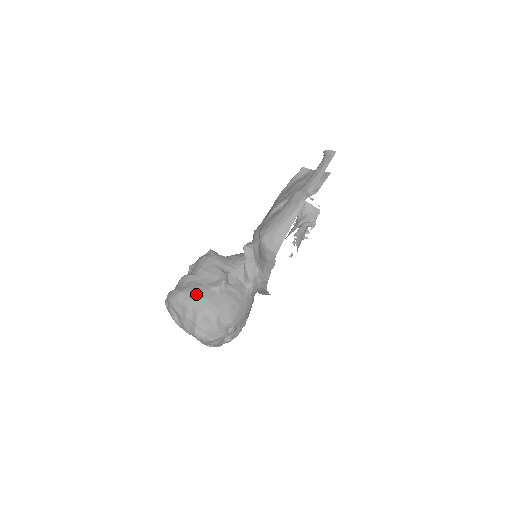
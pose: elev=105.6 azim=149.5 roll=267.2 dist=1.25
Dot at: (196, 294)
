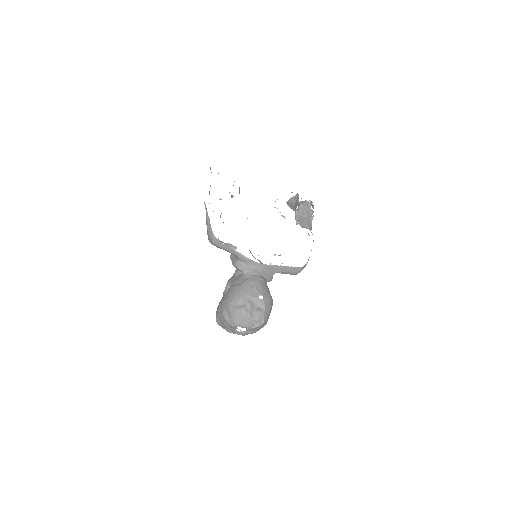
Dot at: (218, 305)
